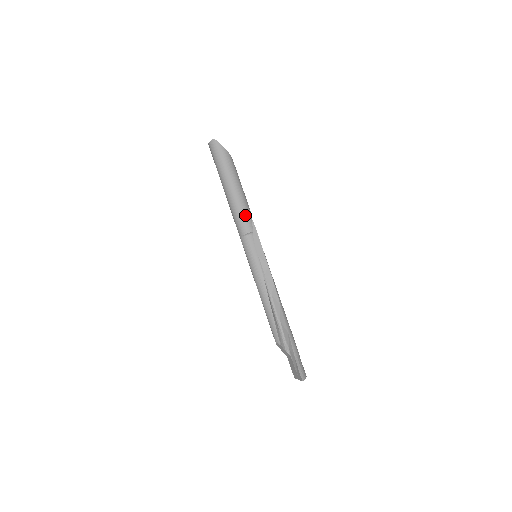
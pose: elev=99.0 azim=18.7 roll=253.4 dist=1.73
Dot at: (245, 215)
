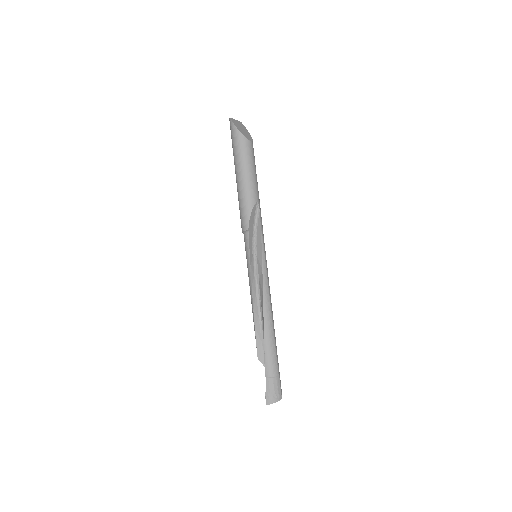
Dot at: (243, 210)
